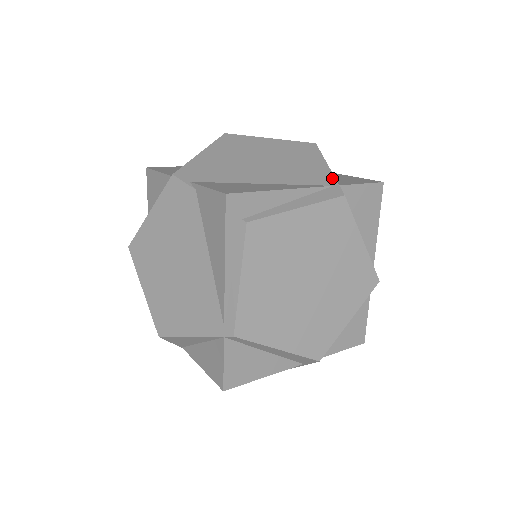
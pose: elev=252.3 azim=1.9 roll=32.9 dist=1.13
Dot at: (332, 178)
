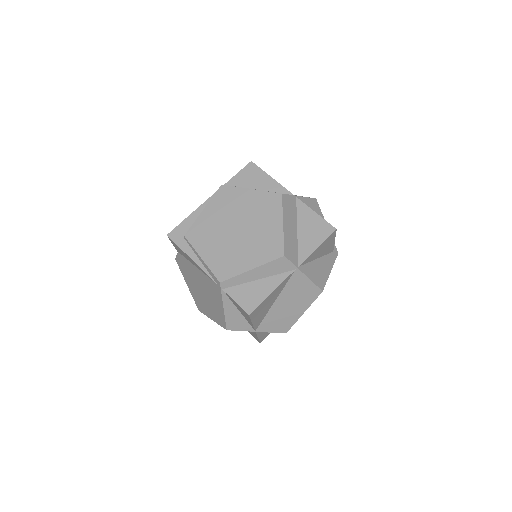
Dot at: occluded
